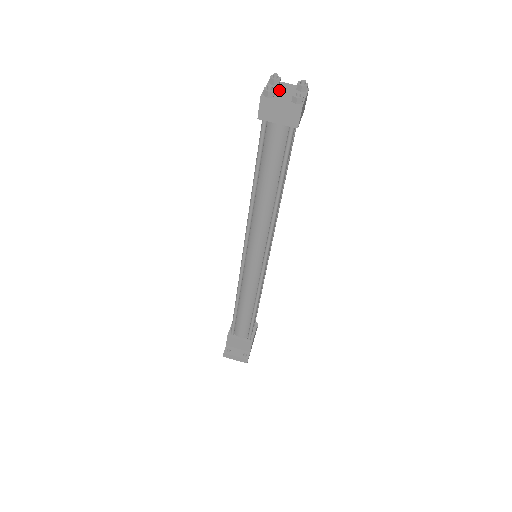
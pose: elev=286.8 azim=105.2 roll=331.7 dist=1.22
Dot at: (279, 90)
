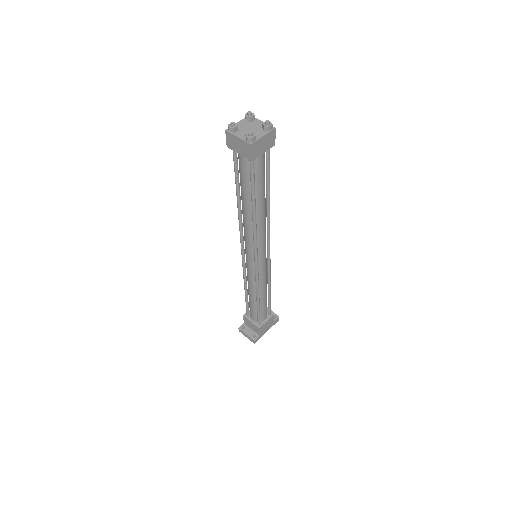
Dot at: (246, 126)
